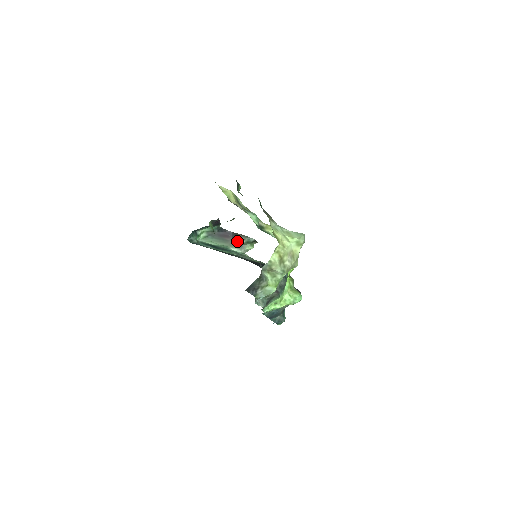
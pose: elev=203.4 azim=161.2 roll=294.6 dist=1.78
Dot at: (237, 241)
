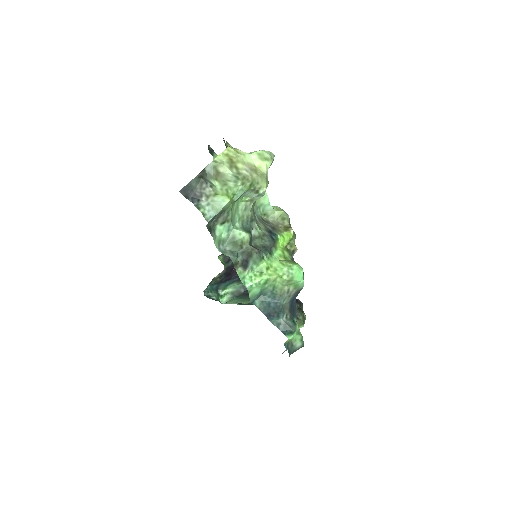
Dot at: occluded
